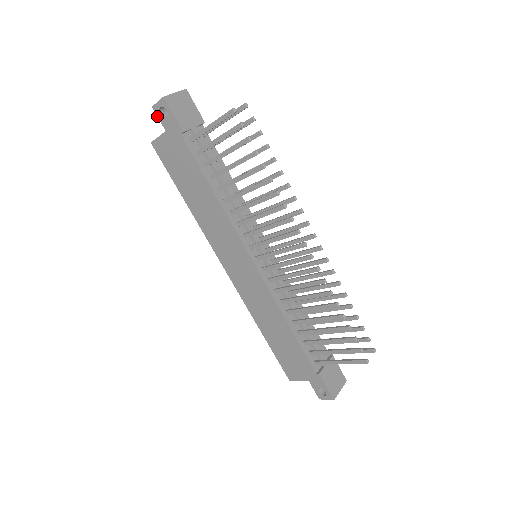
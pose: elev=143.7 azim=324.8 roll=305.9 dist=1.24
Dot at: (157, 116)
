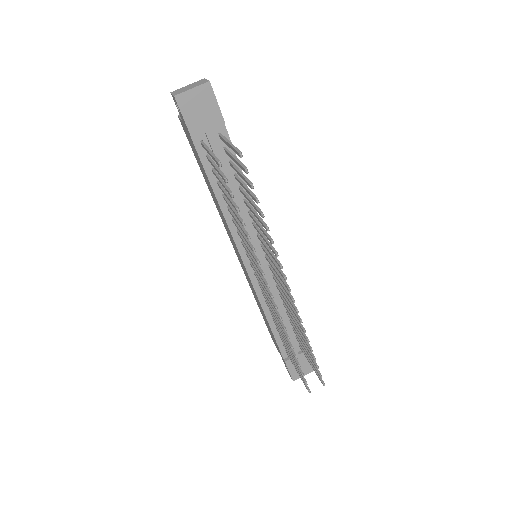
Dot at: (175, 103)
